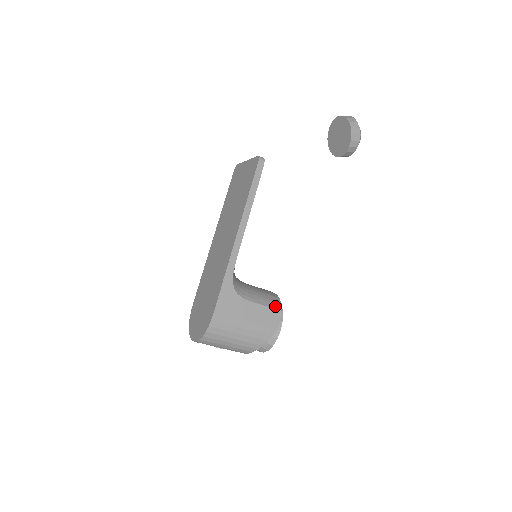
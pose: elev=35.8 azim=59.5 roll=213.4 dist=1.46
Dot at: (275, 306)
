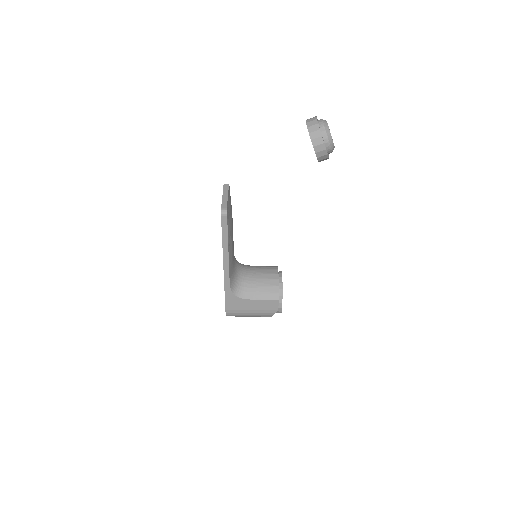
Dot at: (272, 297)
